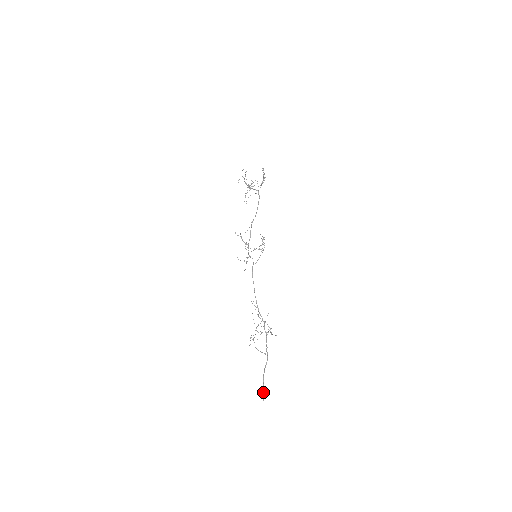
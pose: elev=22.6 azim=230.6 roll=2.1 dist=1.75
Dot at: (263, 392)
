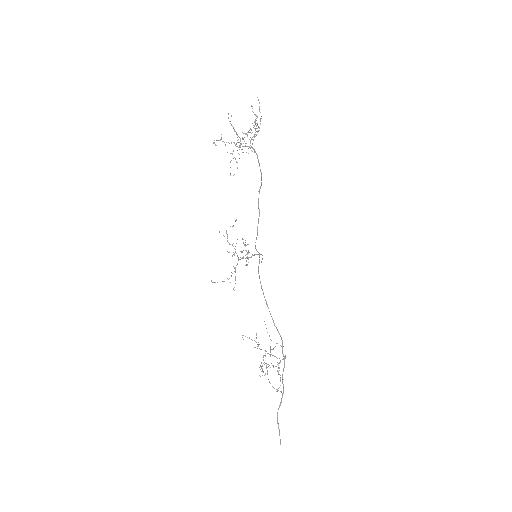
Dot at: (279, 435)
